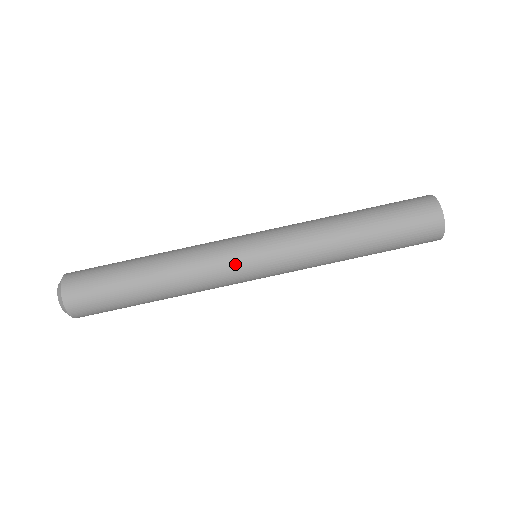
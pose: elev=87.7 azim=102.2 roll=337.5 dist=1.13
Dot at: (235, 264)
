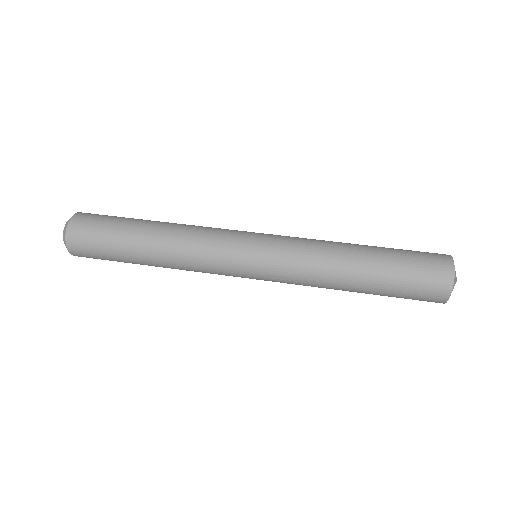
Dot at: (233, 240)
